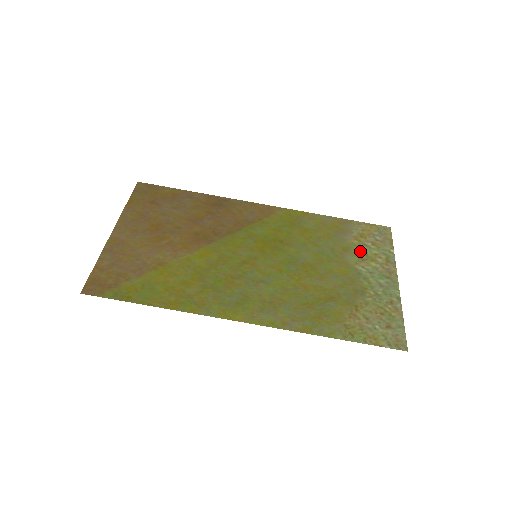
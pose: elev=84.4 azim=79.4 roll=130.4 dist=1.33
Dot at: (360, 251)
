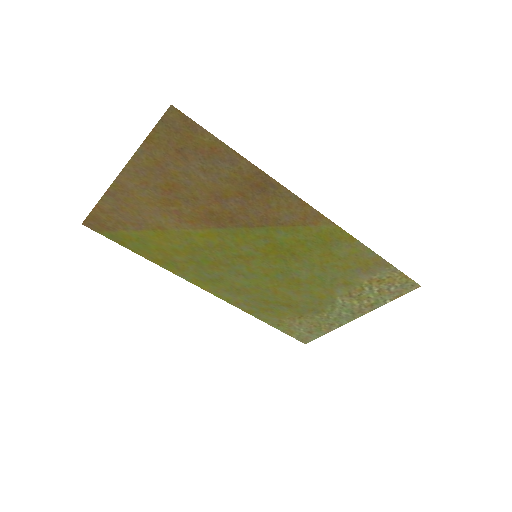
Dot at: (358, 290)
